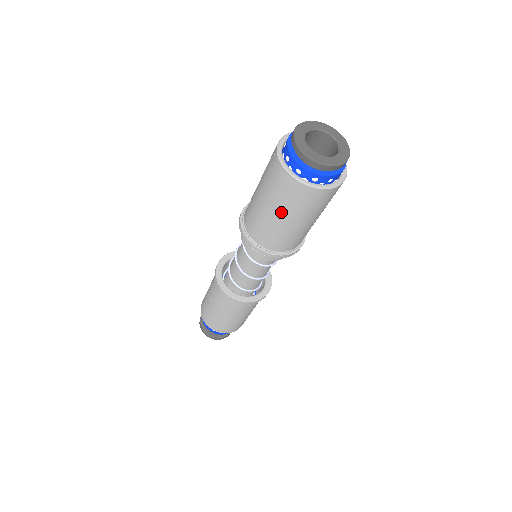
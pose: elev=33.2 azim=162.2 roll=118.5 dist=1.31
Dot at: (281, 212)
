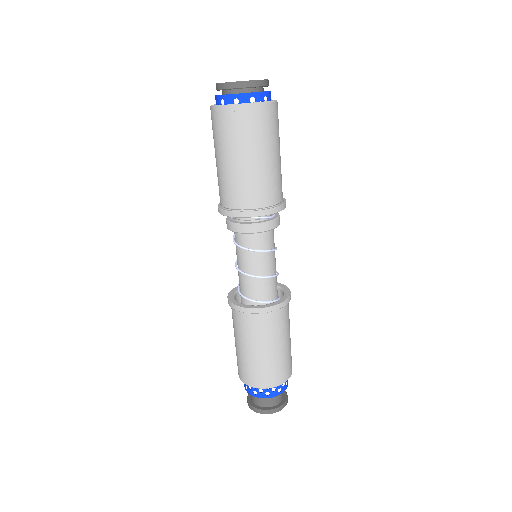
Dot at: (216, 151)
